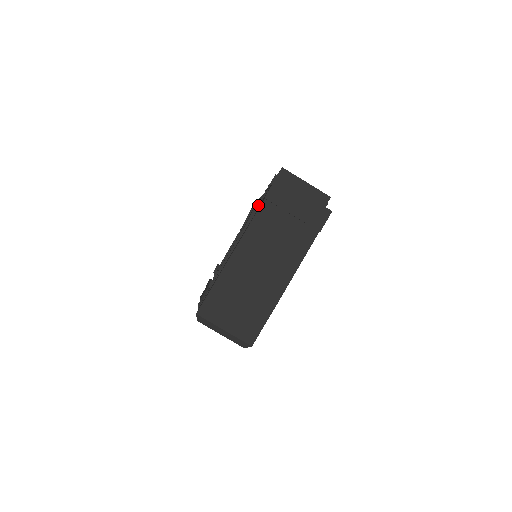
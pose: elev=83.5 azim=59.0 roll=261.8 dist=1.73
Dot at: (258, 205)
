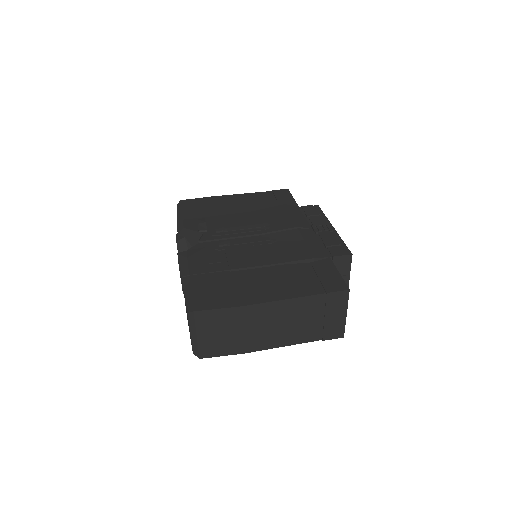
Dot at: (309, 261)
